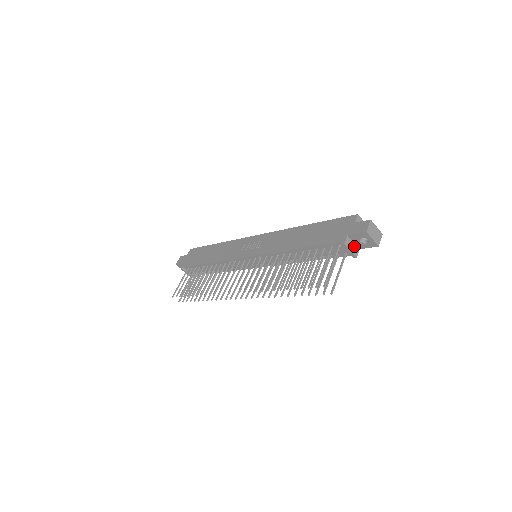
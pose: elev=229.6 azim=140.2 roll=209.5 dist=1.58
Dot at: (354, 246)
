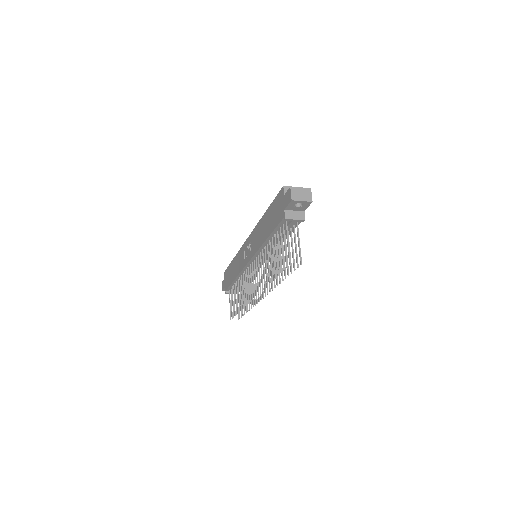
Dot at: (297, 213)
